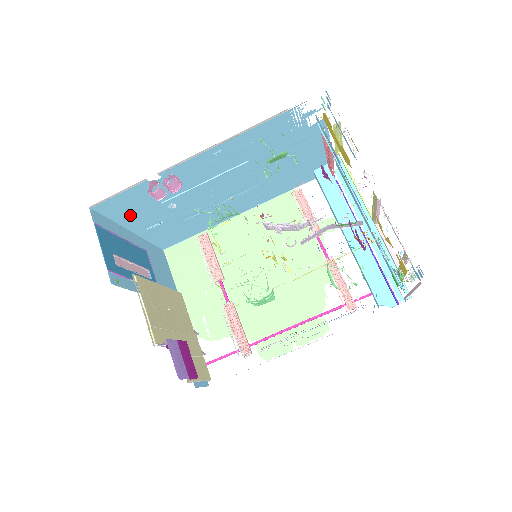
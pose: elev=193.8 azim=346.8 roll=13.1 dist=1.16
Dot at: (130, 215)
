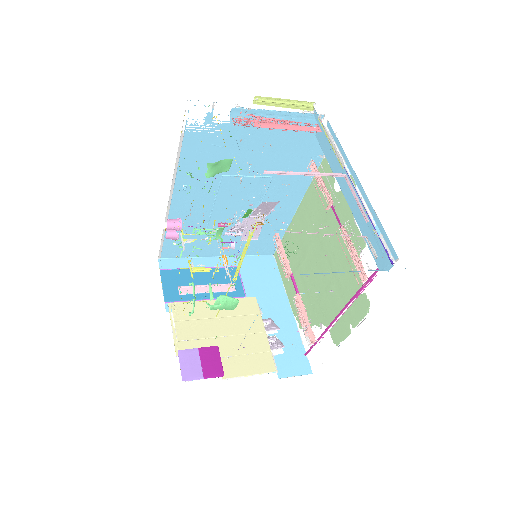
Dot at: (197, 249)
